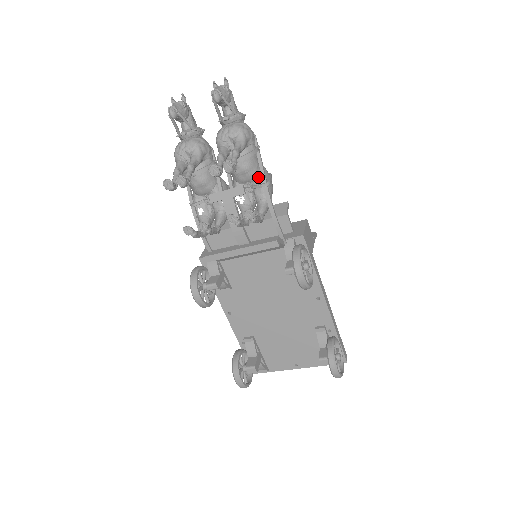
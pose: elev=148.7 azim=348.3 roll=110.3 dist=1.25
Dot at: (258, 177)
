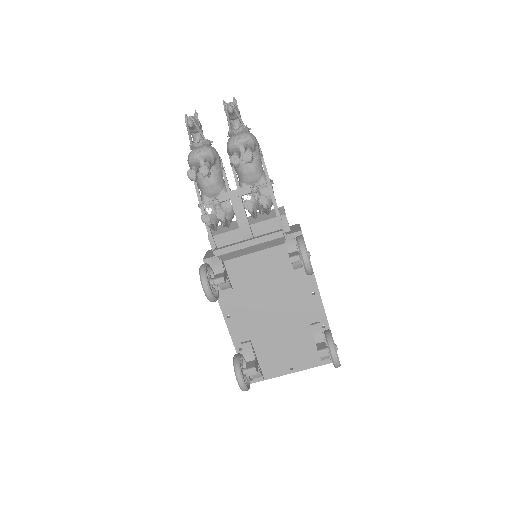
Dot at: (263, 178)
